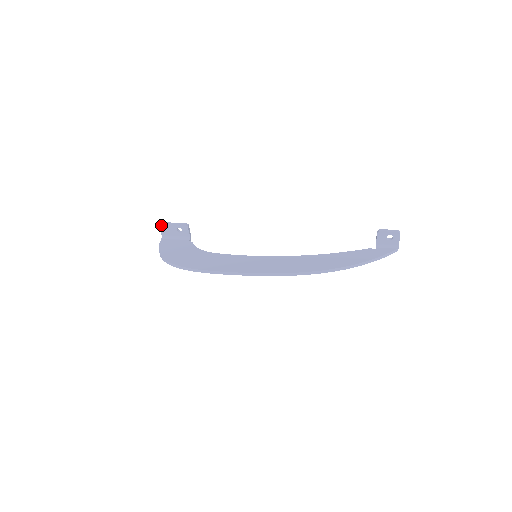
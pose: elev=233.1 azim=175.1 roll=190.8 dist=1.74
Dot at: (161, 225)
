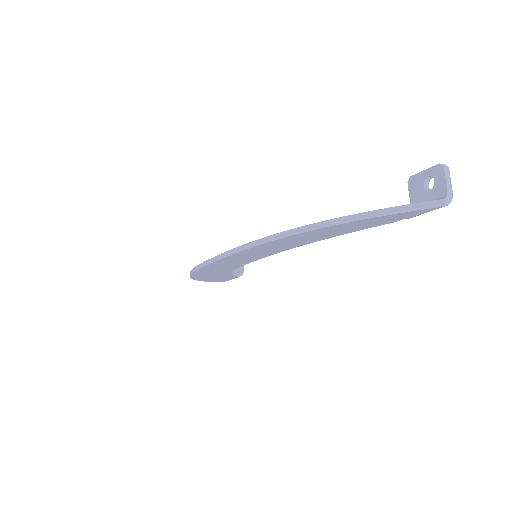
Dot at: occluded
